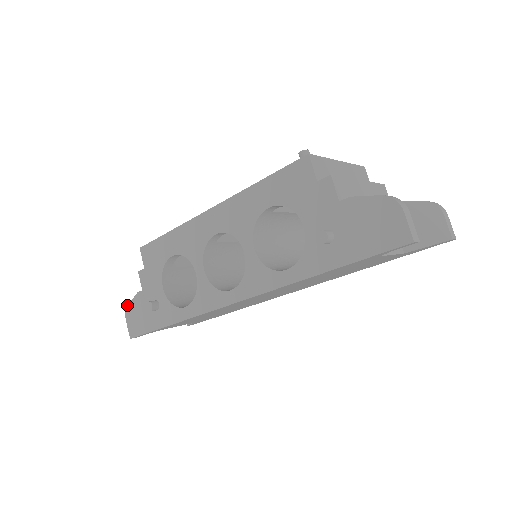
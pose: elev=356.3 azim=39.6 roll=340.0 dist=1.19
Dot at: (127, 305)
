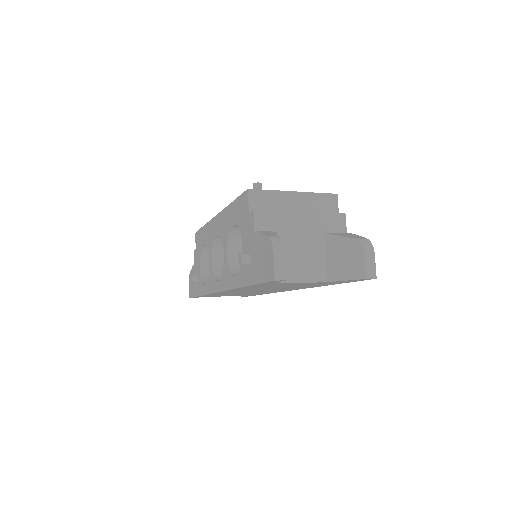
Dot at: occluded
